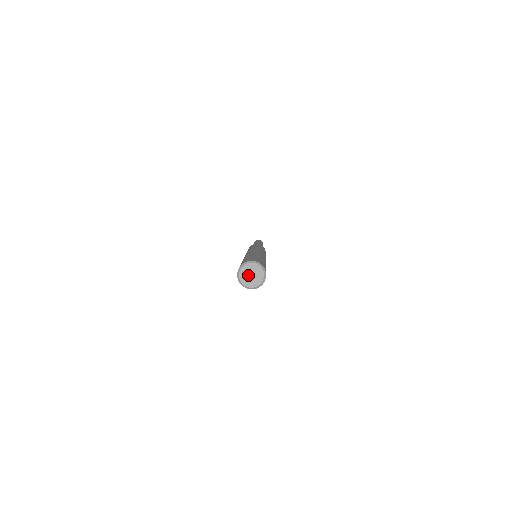
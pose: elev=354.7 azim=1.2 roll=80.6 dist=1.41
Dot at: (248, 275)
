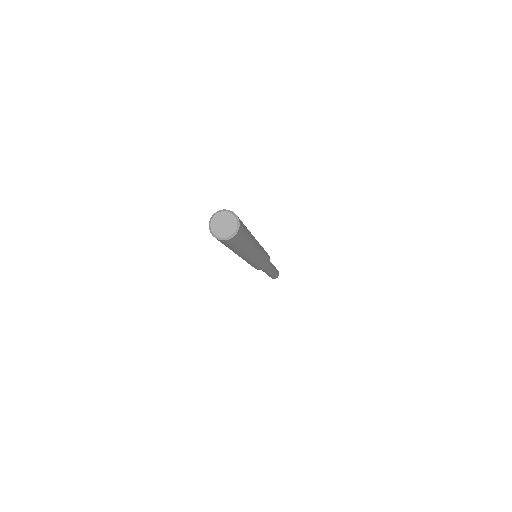
Dot at: (220, 226)
